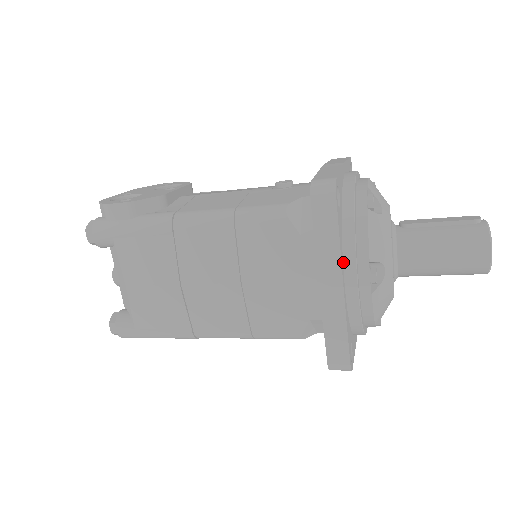
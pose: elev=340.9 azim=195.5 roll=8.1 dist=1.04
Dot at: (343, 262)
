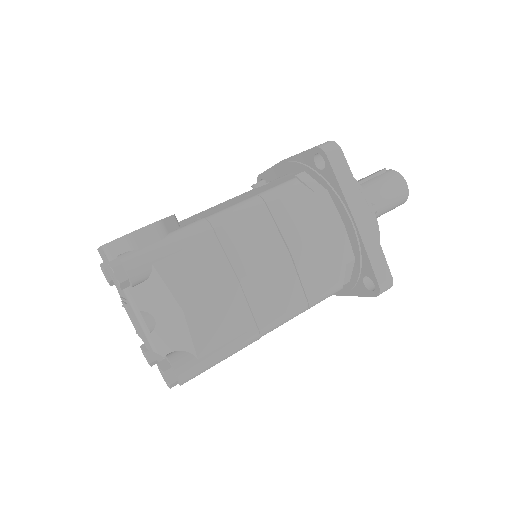
Dot at: occluded
